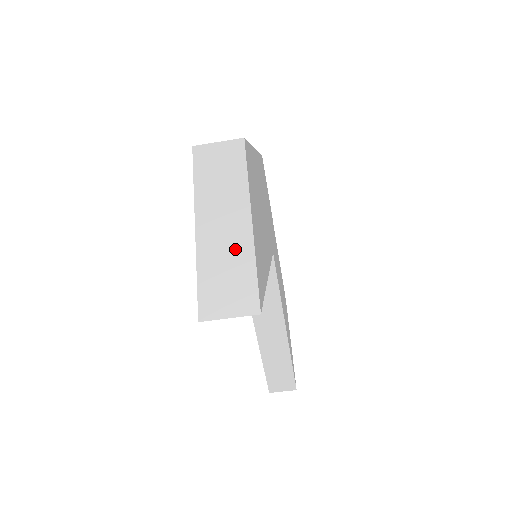
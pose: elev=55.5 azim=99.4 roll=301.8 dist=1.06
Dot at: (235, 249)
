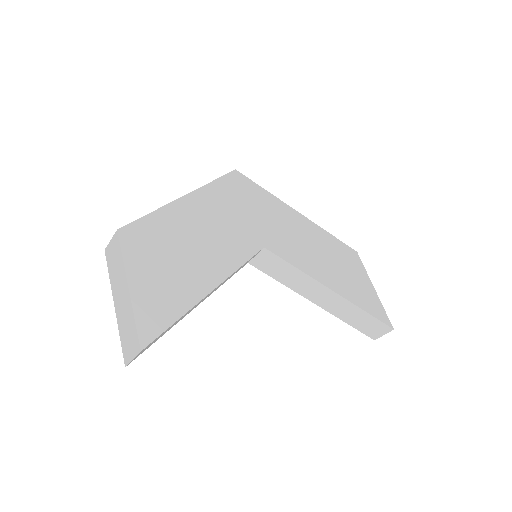
Dot at: (127, 312)
